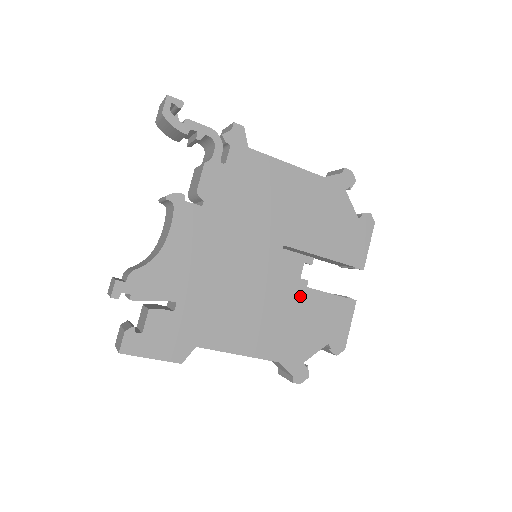
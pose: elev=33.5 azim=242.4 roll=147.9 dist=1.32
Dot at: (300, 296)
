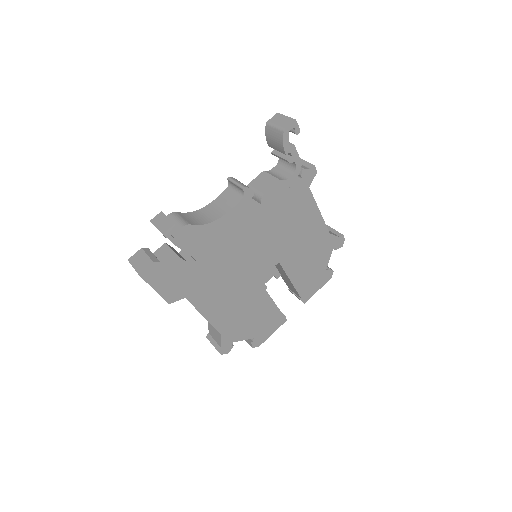
Dot at: (263, 300)
